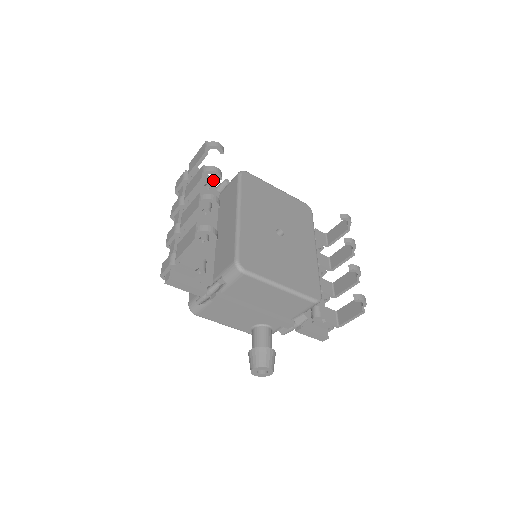
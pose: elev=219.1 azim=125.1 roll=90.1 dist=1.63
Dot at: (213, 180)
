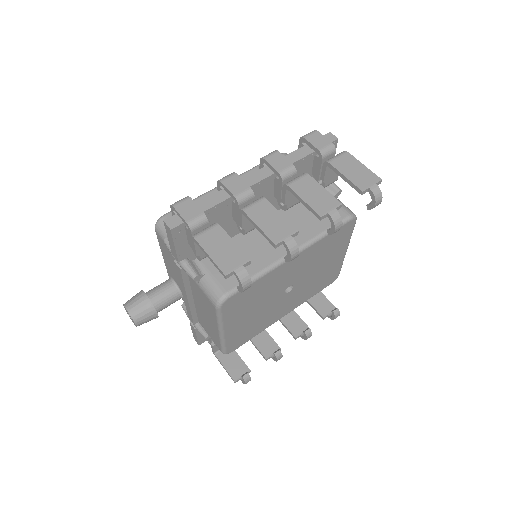
Dot at: occluded
